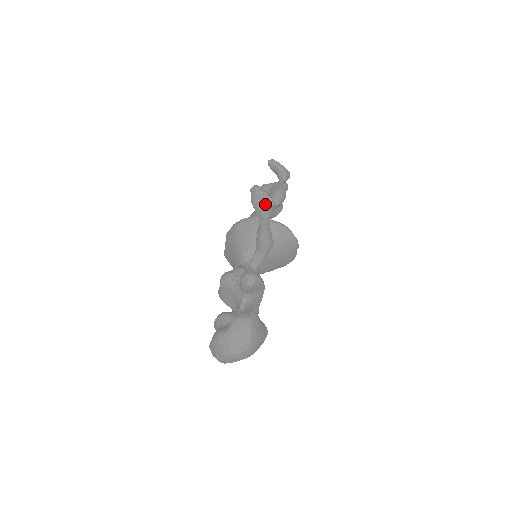
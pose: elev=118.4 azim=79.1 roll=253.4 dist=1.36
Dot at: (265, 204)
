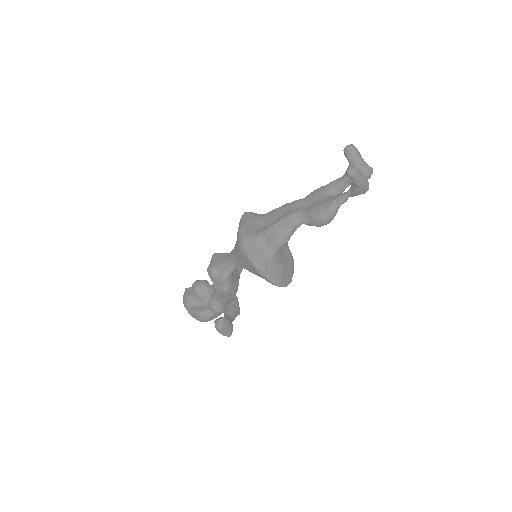
Dot at: occluded
